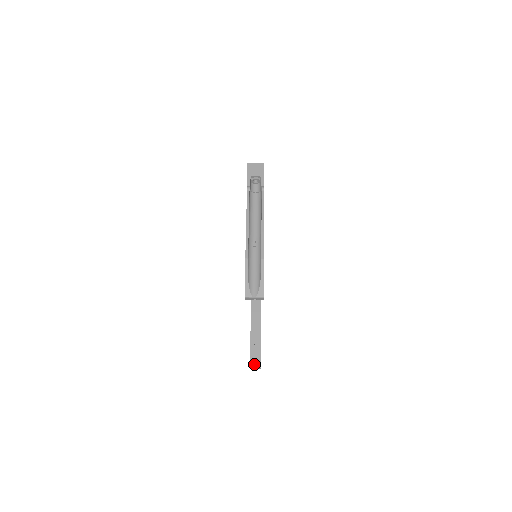
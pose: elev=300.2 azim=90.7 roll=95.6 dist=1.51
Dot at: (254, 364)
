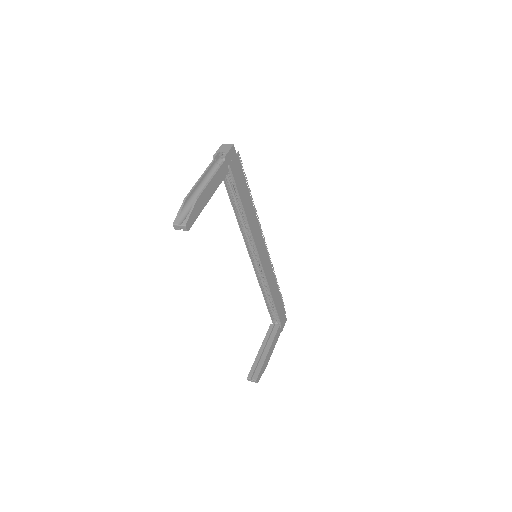
Dot at: (252, 377)
